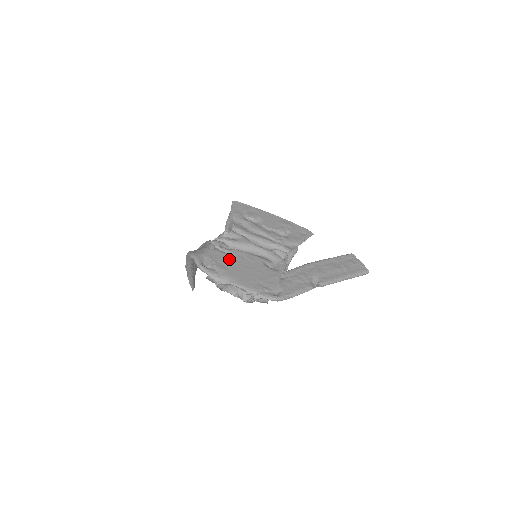
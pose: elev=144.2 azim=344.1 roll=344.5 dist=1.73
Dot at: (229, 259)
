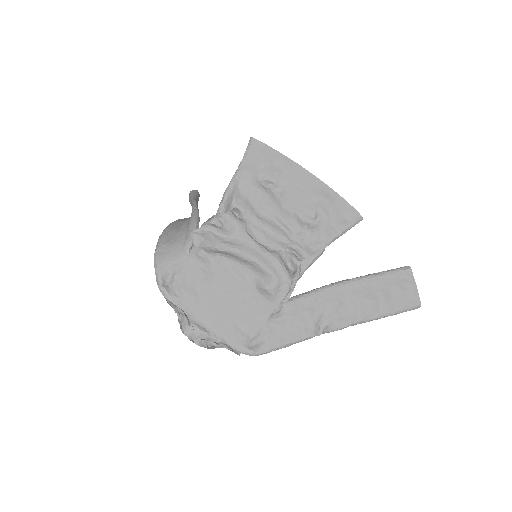
Dot at: (205, 274)
